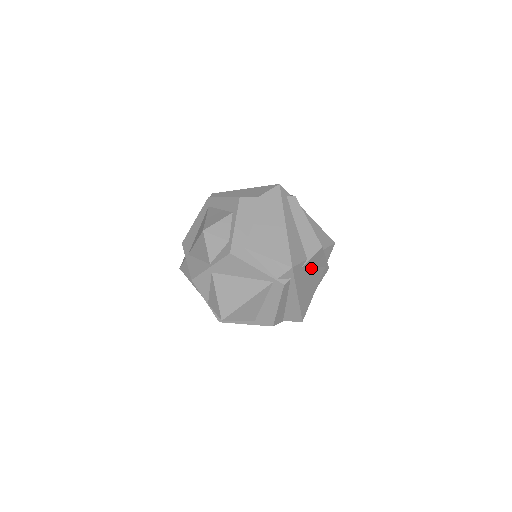
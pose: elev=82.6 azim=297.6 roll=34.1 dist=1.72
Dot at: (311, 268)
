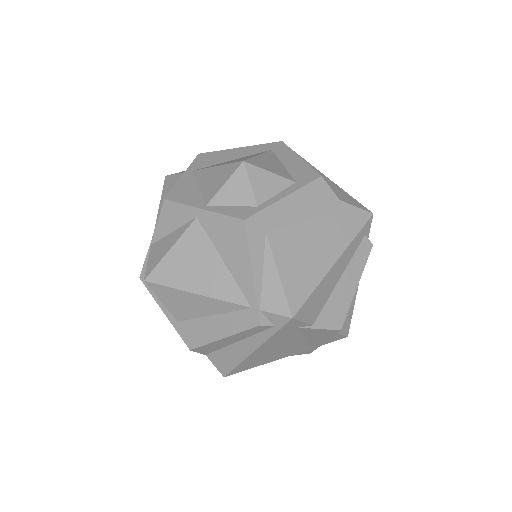
Dot at: (302, 337)
